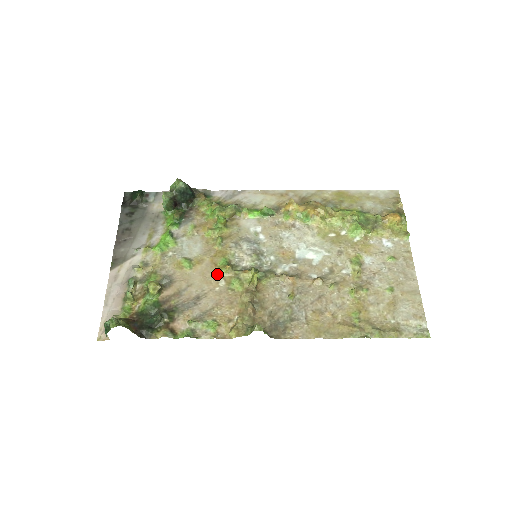
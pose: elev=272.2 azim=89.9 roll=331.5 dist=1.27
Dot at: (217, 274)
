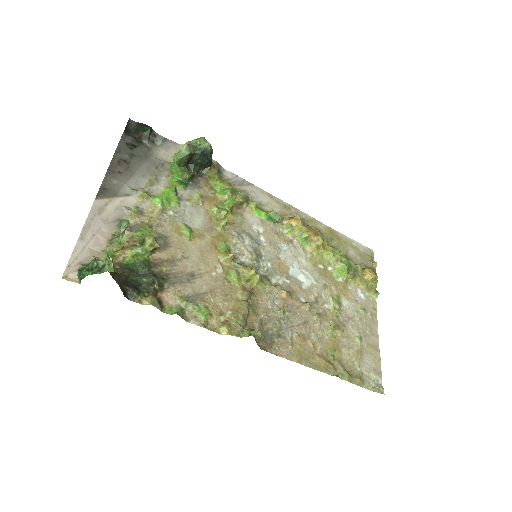
Dot at: (216, 258)
